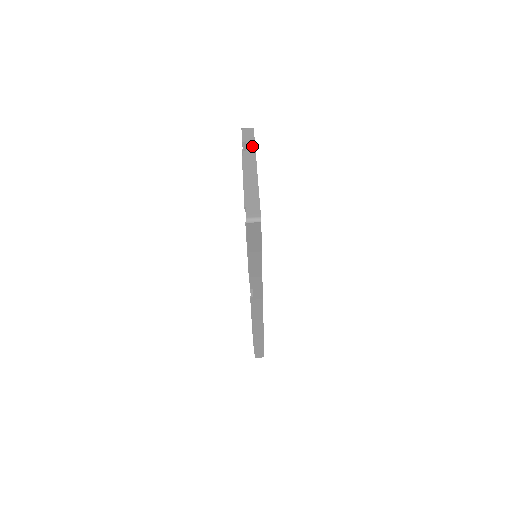
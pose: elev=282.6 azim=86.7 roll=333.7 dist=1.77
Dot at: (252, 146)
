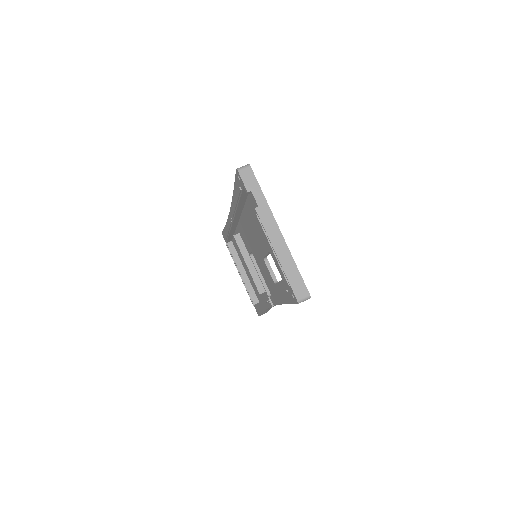
Dot at: (261, 197)
